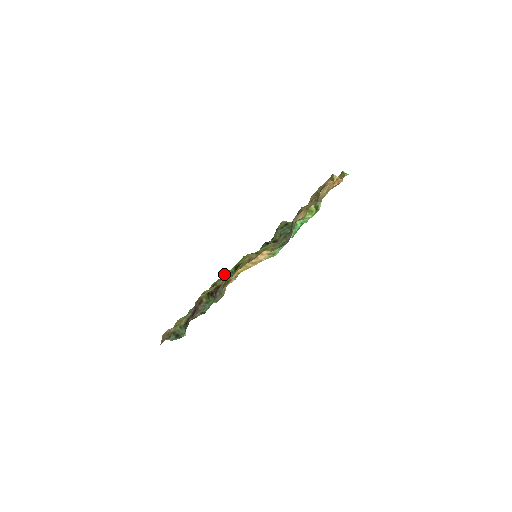
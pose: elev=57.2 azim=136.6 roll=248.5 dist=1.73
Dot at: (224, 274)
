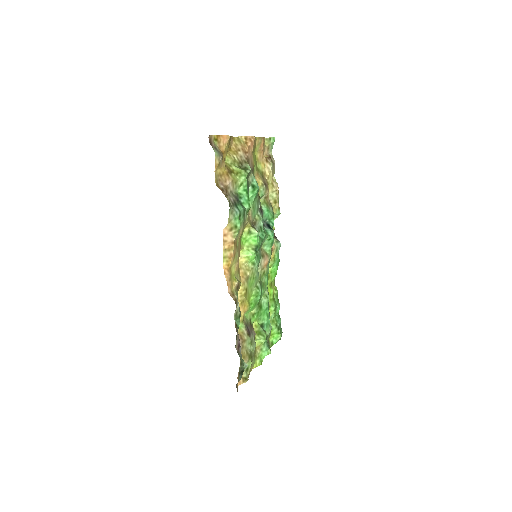
Dot at: occluded
